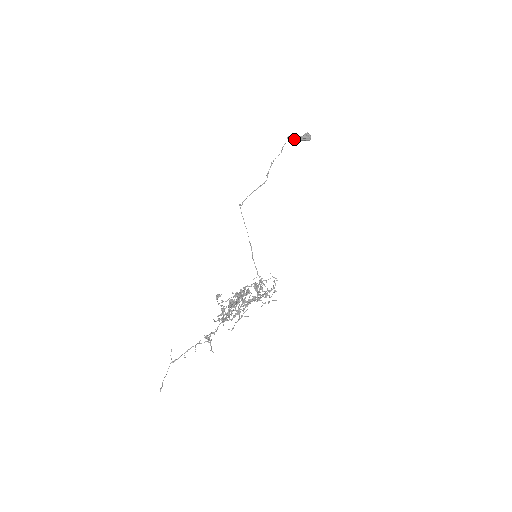
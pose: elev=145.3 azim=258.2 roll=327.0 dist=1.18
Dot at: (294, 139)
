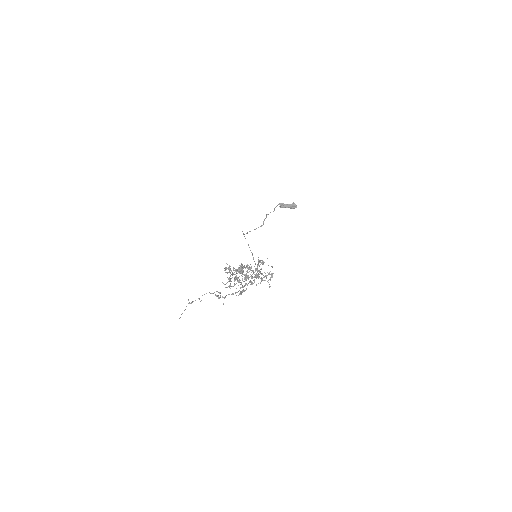
Dot at: (284, 206)
